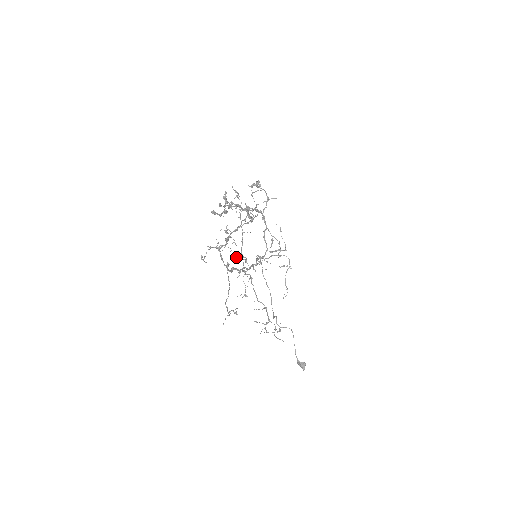
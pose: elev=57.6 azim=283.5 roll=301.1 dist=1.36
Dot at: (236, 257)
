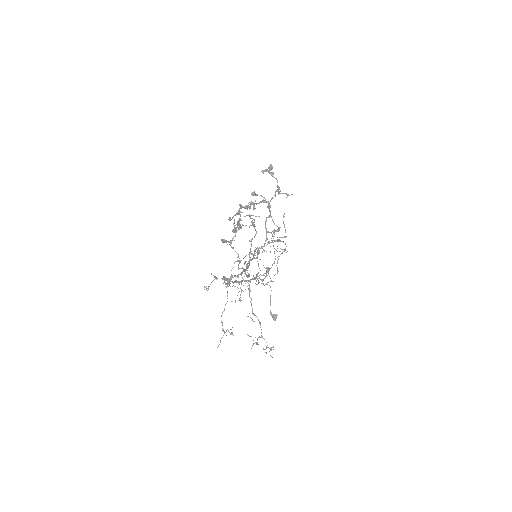
Dot at: (238, 269)
